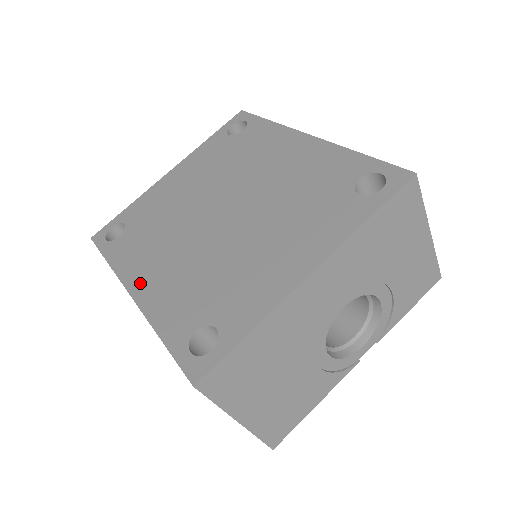
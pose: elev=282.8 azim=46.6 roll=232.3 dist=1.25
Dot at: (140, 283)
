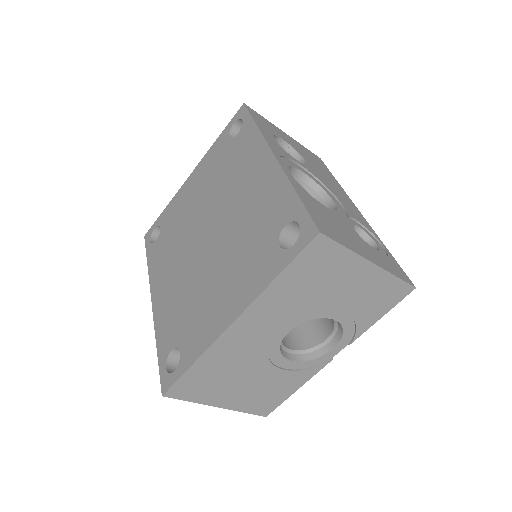
Dot at: (157, 293)
